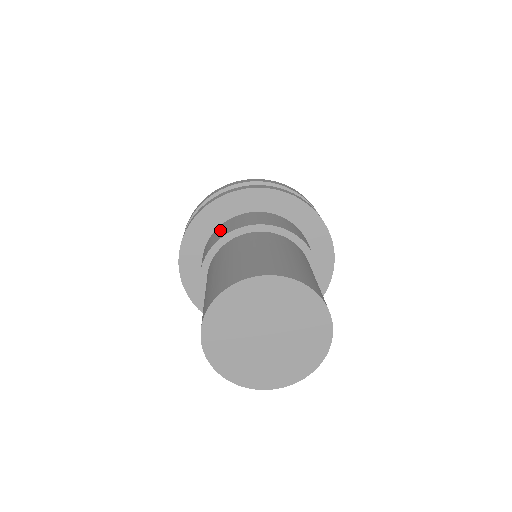
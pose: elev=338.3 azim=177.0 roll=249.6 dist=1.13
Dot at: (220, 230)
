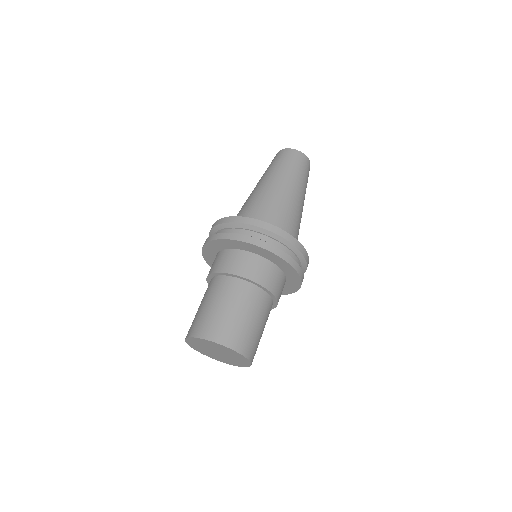
Dot at: (251, 263)
